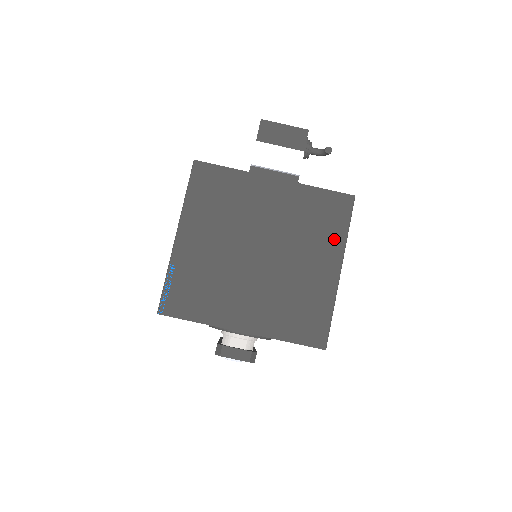
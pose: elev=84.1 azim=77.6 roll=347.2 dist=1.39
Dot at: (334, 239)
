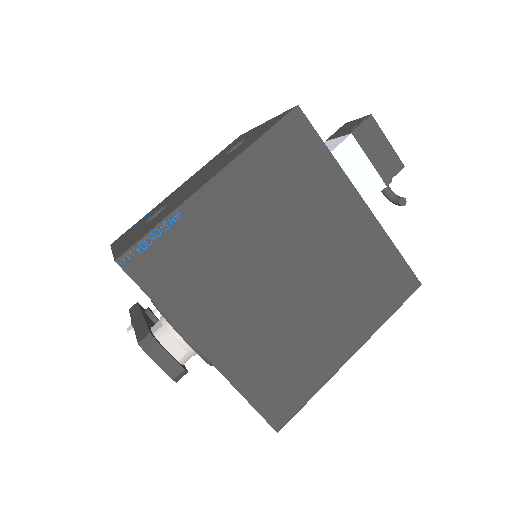
Dot at: (371, 316)
